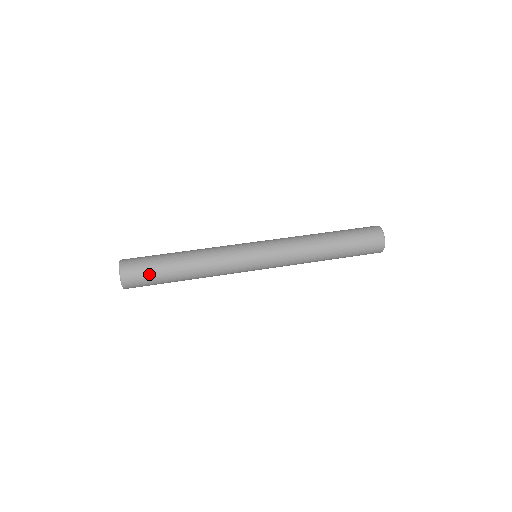
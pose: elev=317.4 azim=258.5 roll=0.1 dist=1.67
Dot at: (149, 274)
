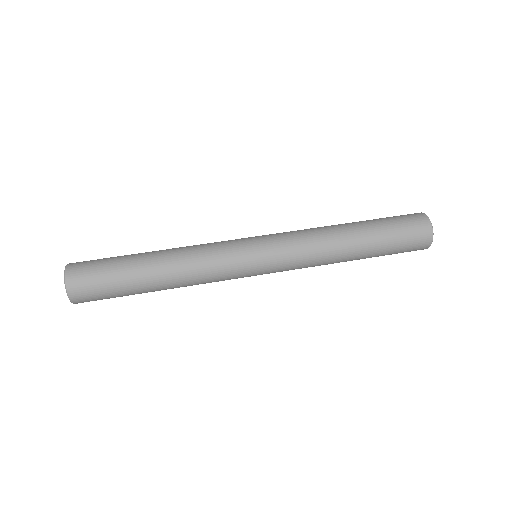
Dot at: (111, 297)
